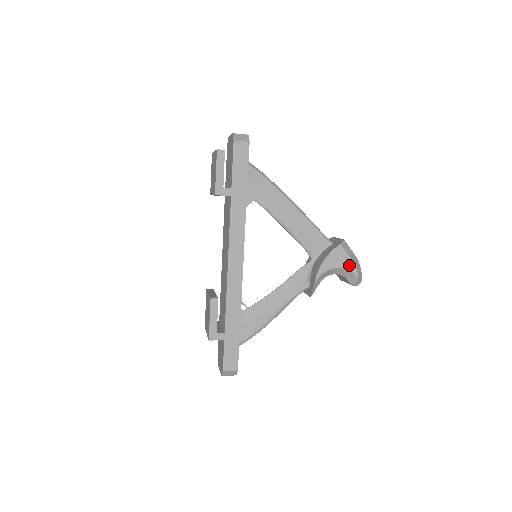
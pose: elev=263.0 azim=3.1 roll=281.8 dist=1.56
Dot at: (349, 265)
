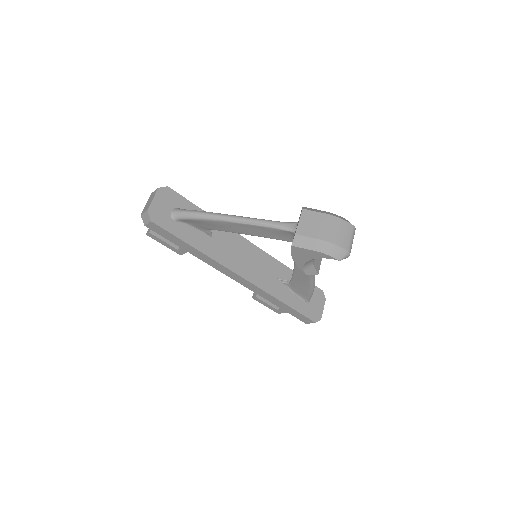
Dot at: (318, 255)
